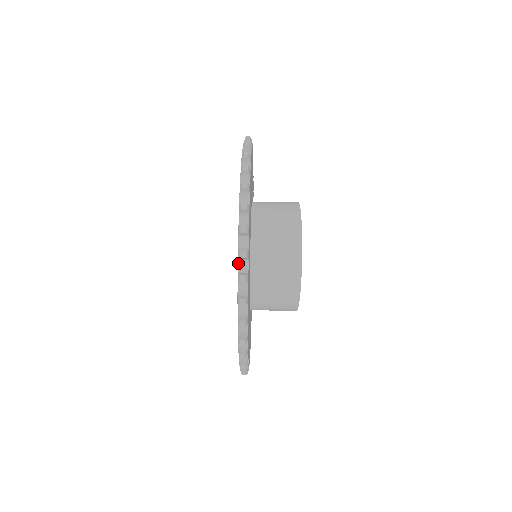
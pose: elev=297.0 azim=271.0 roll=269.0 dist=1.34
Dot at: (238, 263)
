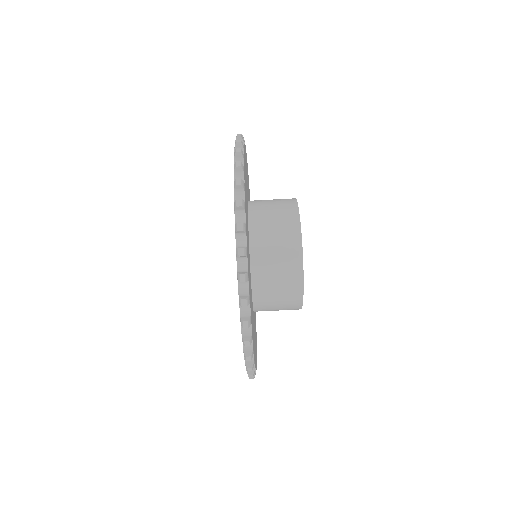
Dot at: occluded
